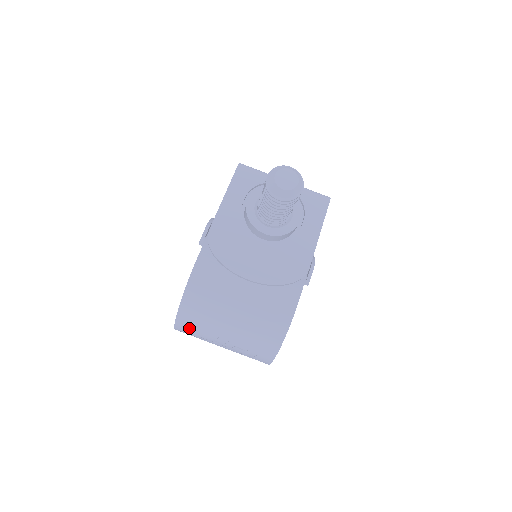
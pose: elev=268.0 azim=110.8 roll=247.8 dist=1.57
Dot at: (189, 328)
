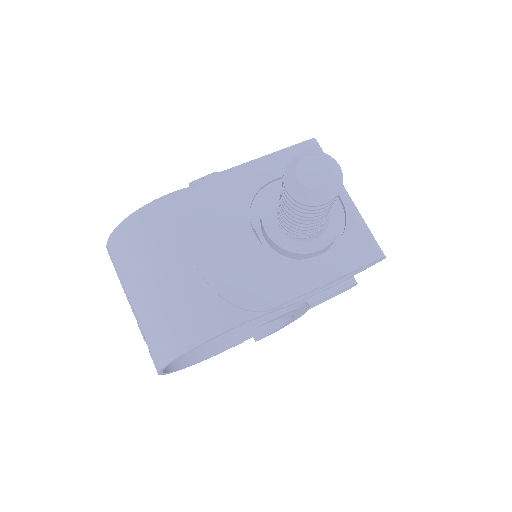
Dot at: (114, 263)
